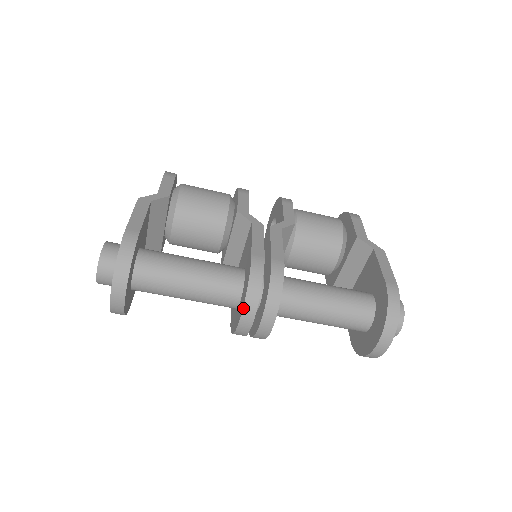
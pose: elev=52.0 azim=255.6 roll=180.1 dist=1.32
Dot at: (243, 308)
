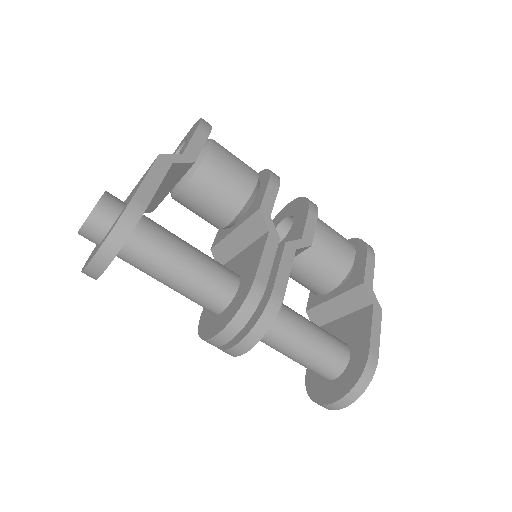
Dot at: (222, 330)
